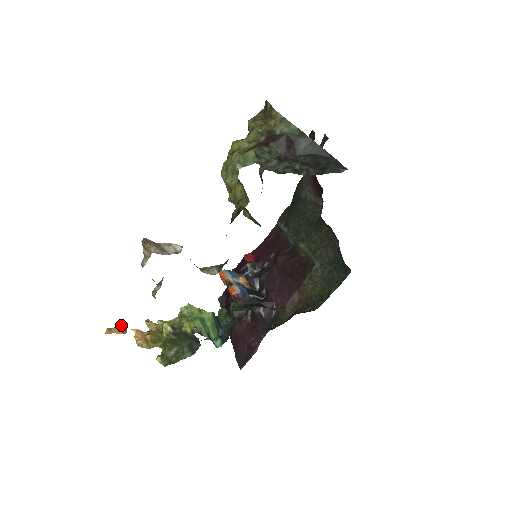
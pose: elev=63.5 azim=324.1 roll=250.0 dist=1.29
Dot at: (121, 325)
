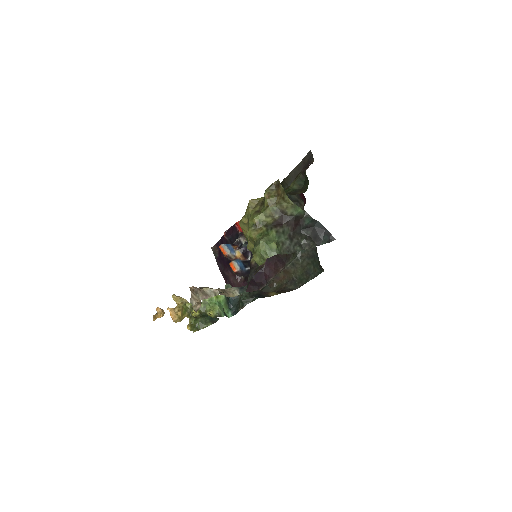
Dot at: (161, 310)
